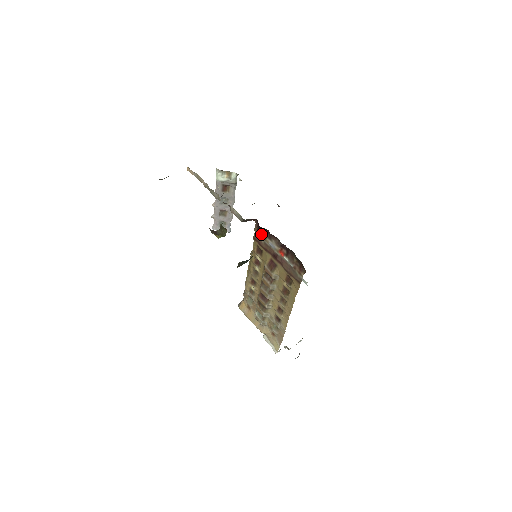
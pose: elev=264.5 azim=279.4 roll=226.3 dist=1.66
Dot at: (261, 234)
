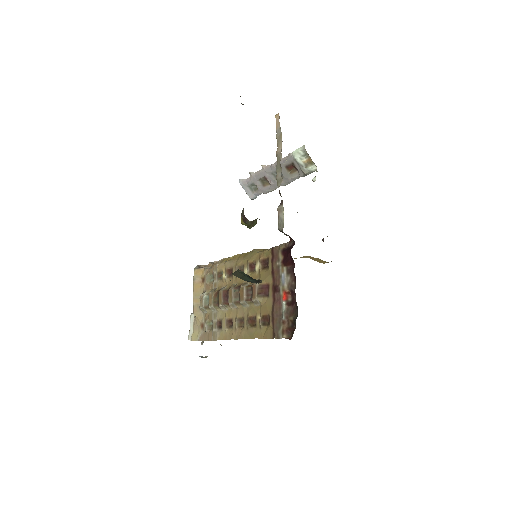
Dot at: (284, 256)
